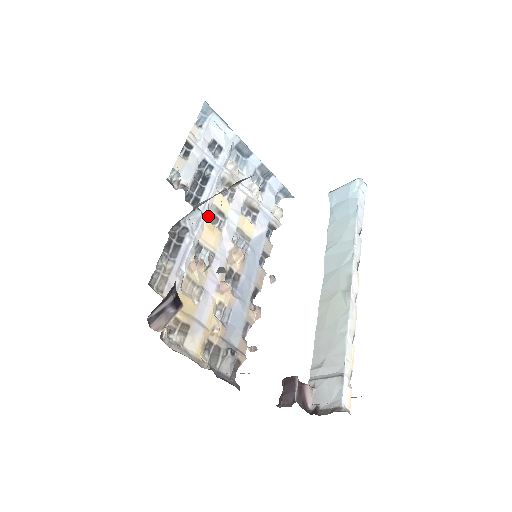
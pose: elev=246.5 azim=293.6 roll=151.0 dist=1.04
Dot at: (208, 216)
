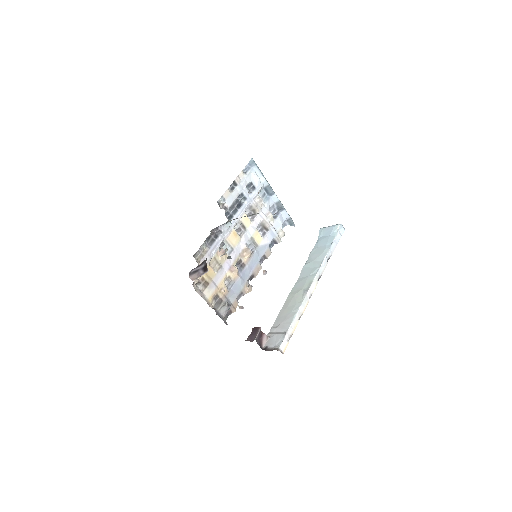
Dot at: (236, 227)
